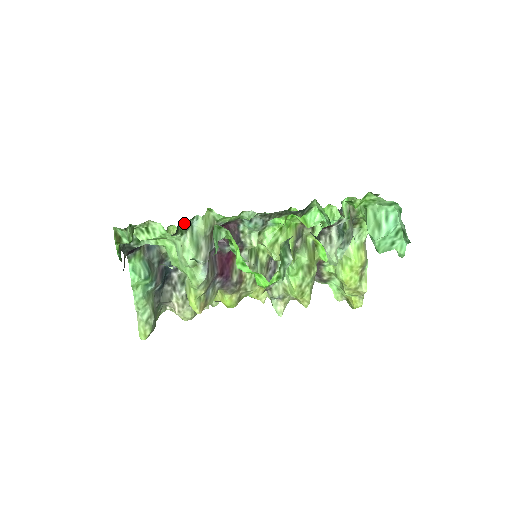
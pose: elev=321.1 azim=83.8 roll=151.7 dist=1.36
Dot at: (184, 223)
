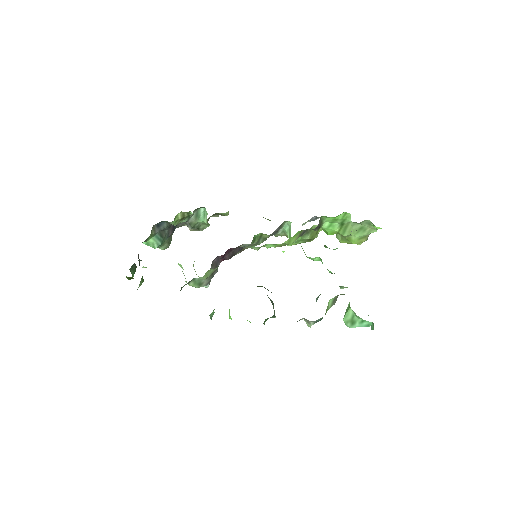
Dot at: occluded
